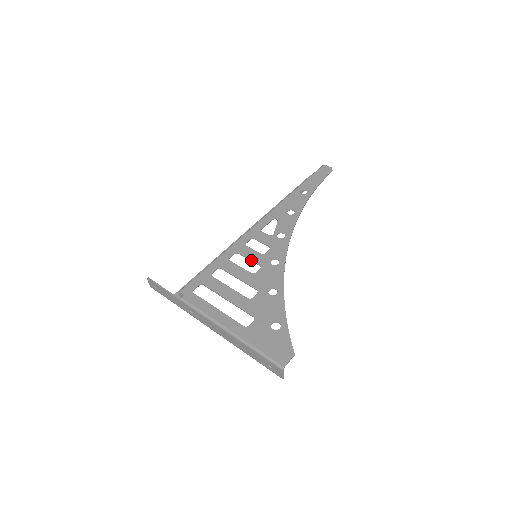
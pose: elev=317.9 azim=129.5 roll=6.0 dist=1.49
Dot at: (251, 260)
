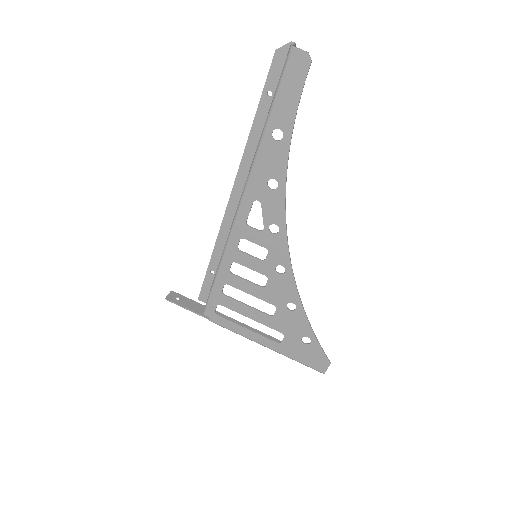
Dot at: occluded
